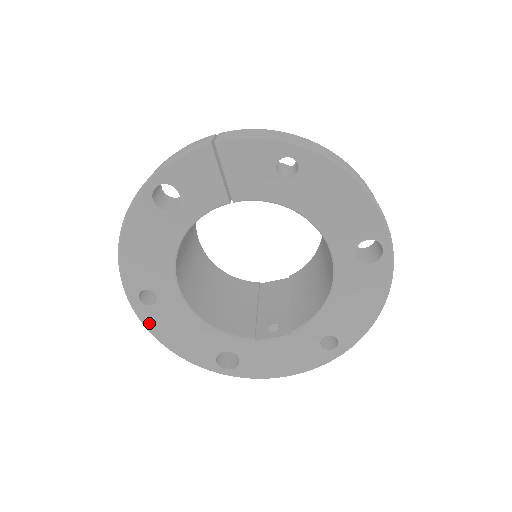
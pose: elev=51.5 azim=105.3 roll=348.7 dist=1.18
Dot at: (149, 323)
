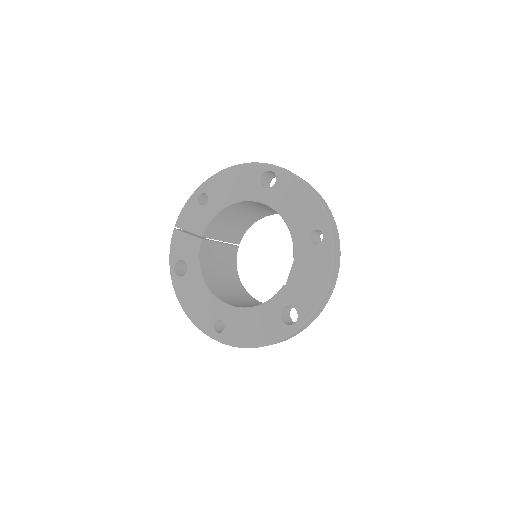
Dot at: (234, 341)
